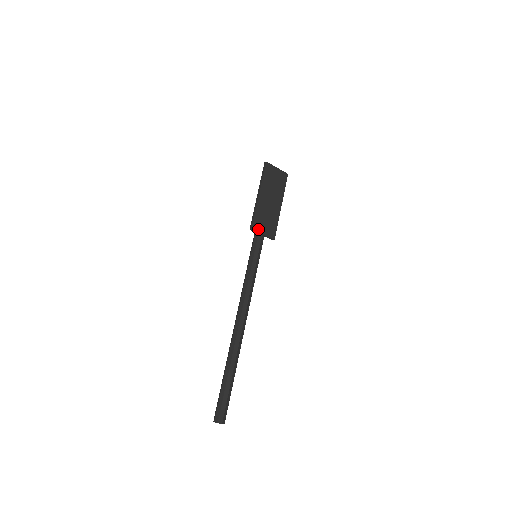
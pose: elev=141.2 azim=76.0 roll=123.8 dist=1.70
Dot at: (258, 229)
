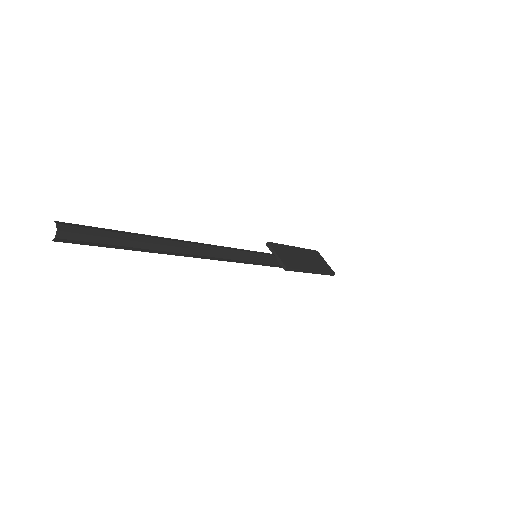
Dot at: (275, 249)
